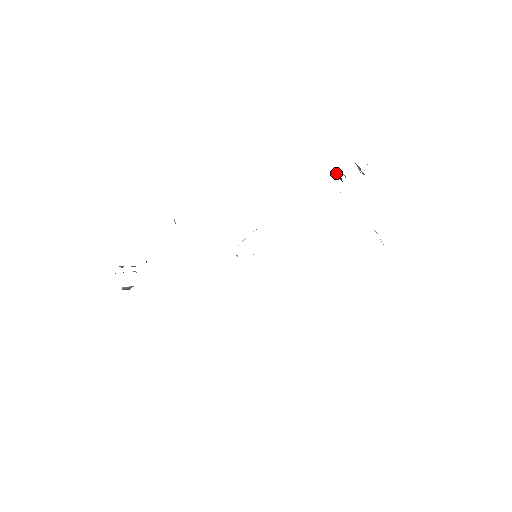
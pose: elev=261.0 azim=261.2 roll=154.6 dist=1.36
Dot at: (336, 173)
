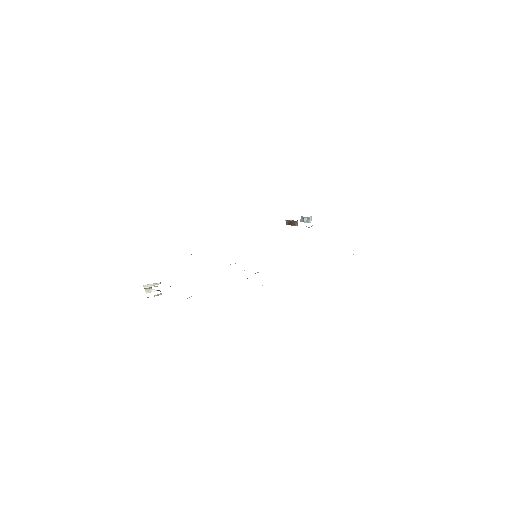
Dot at: (289, 221)
